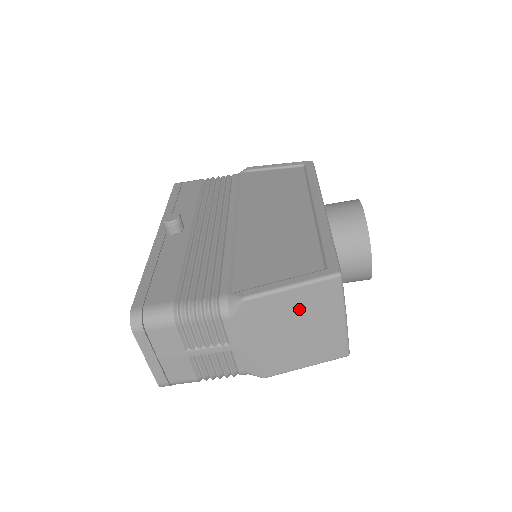
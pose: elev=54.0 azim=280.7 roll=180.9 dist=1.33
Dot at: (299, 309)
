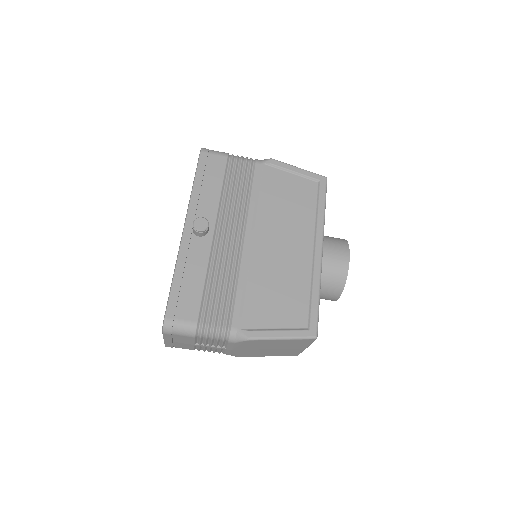
Dot at: (281, 344)
